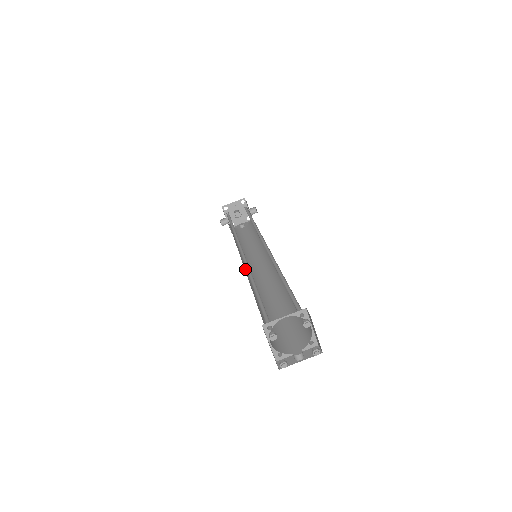
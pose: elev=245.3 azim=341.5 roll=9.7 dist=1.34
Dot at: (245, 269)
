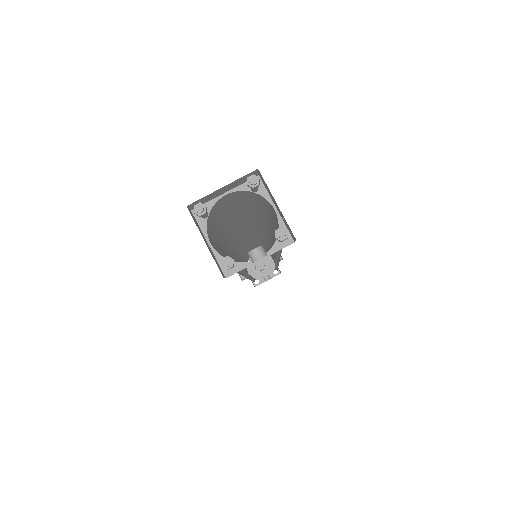
Dot at: occluded
